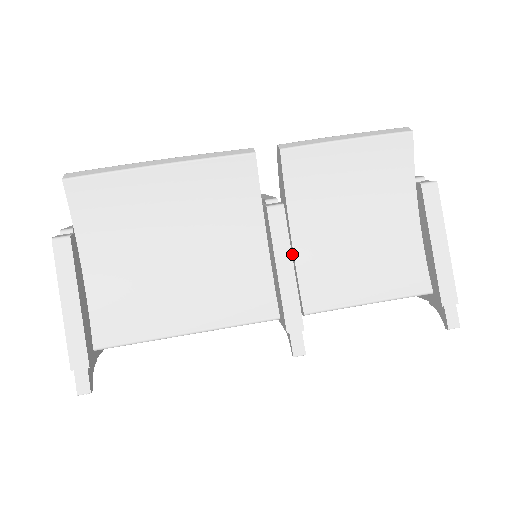
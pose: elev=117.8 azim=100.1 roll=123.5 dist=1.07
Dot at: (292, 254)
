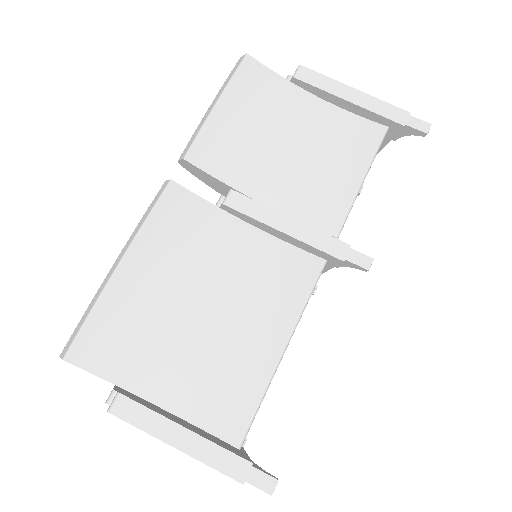
Dot at: occluded
